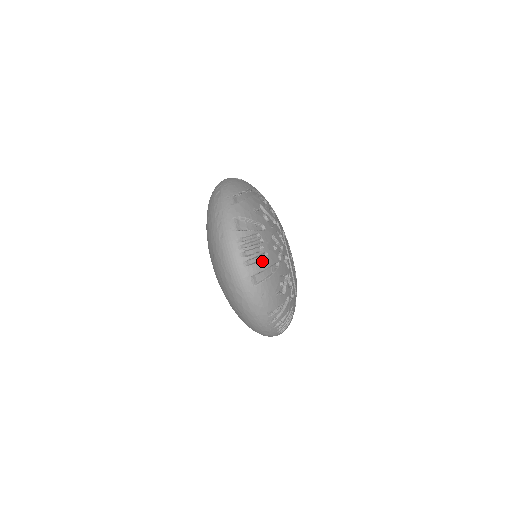
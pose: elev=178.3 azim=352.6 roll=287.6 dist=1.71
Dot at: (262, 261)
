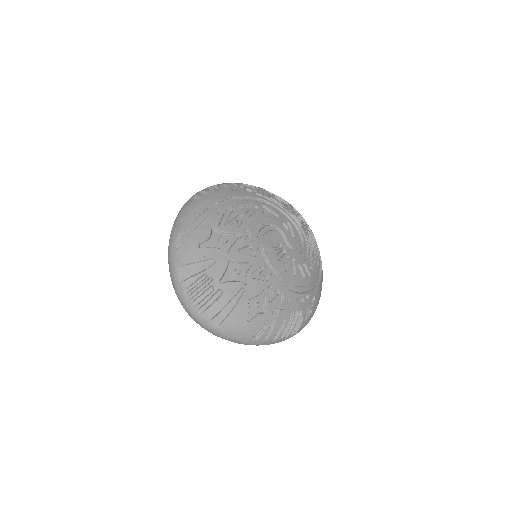
Dot at: (216, 302)
